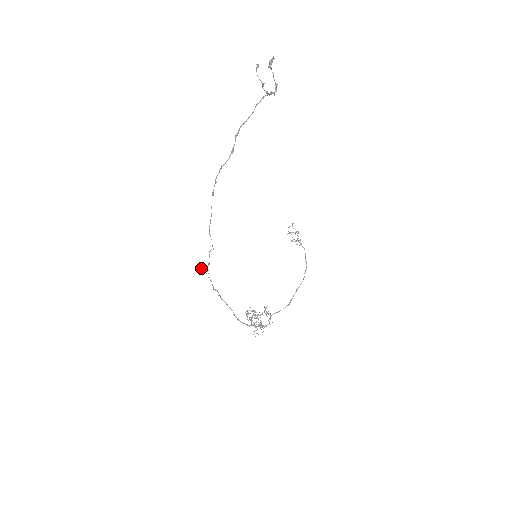
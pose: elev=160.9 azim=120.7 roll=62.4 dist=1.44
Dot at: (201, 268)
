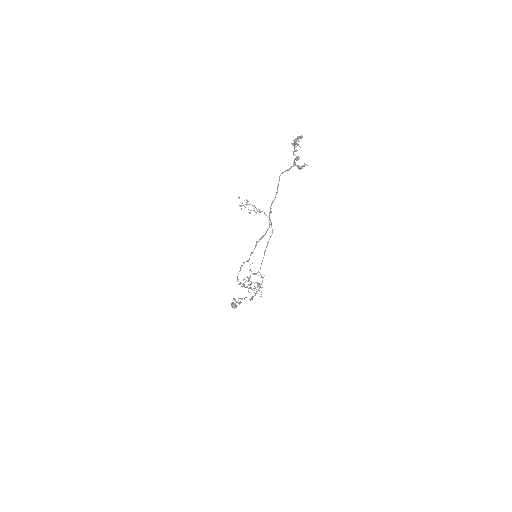
Dot at: (232, 303)
